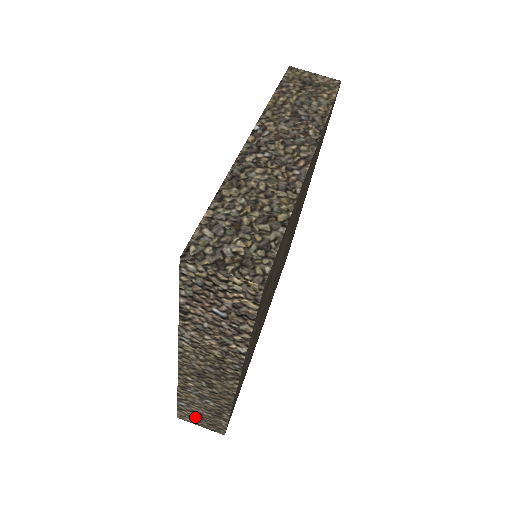
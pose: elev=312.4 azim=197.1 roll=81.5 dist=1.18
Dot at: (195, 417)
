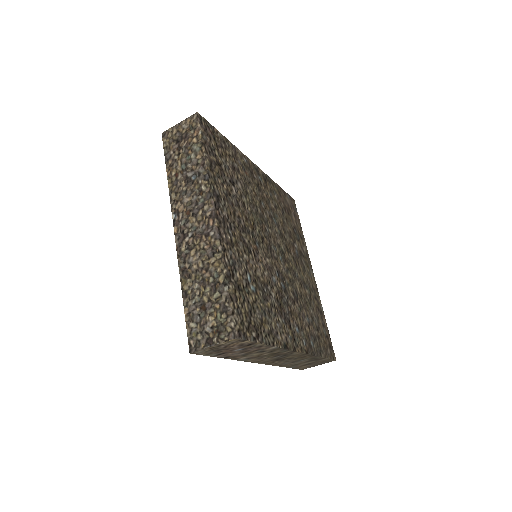
Dot at: (309, 365)
